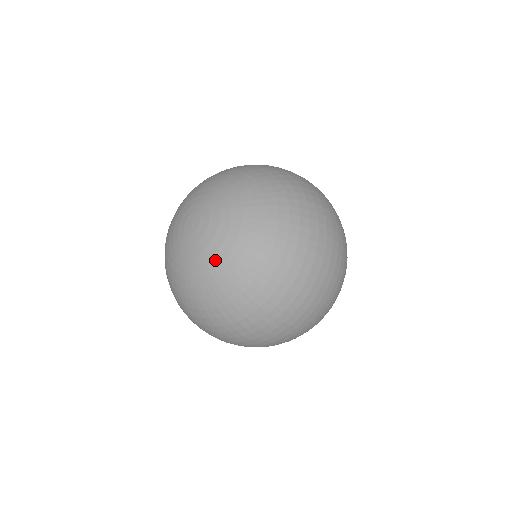
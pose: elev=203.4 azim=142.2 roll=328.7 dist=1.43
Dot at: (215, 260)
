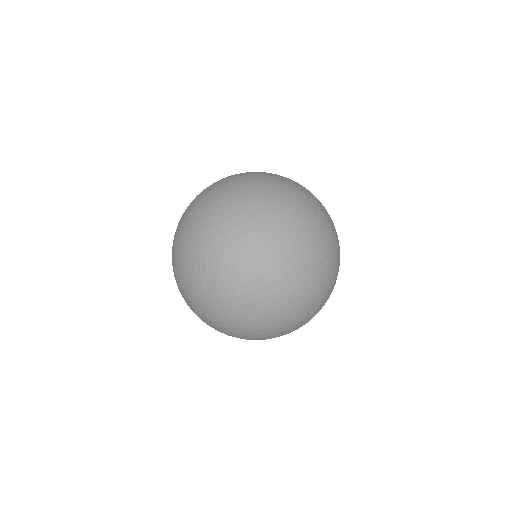
Dot at: (237, 221)
